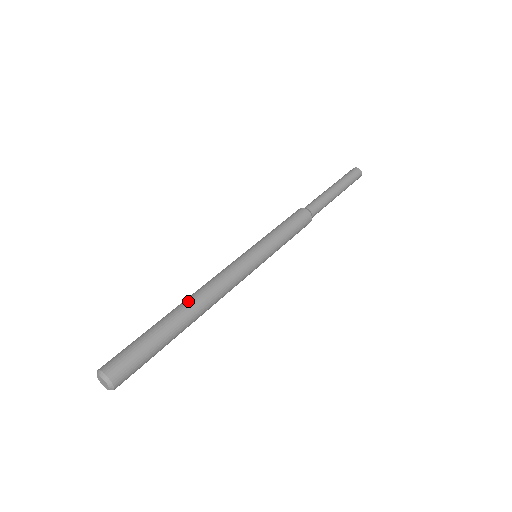
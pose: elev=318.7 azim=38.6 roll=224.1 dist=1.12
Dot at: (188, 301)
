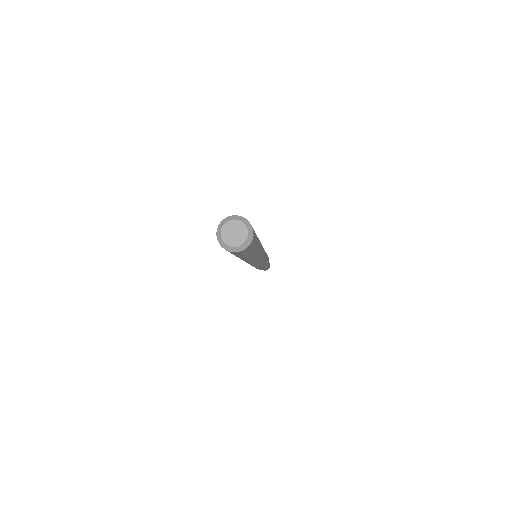
Dot at: occluded
